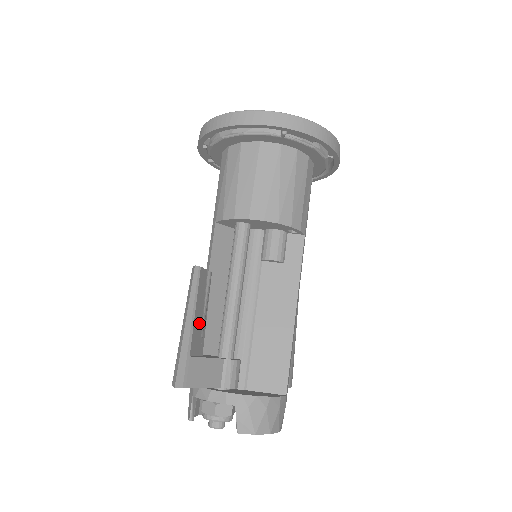
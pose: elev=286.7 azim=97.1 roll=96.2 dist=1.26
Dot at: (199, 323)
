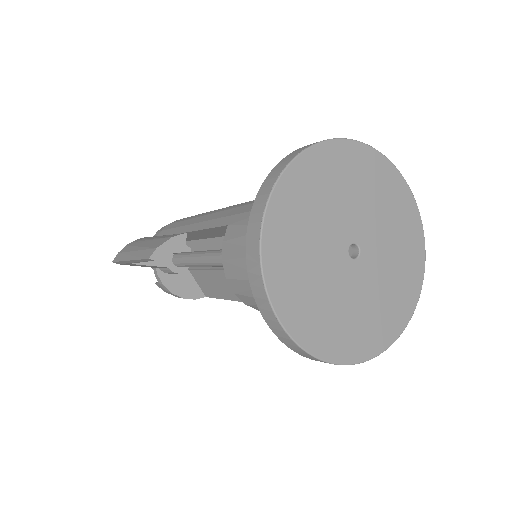
Dot at: occluded
